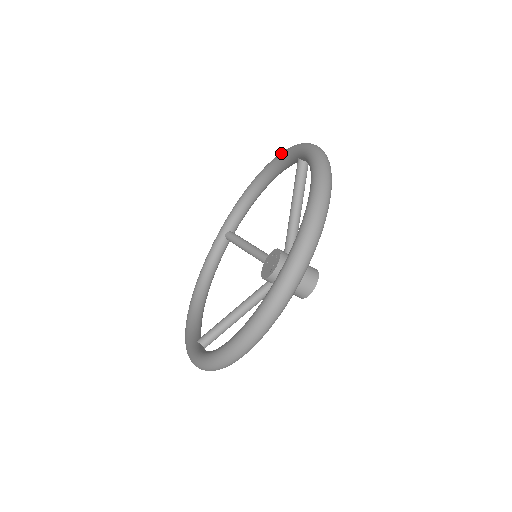
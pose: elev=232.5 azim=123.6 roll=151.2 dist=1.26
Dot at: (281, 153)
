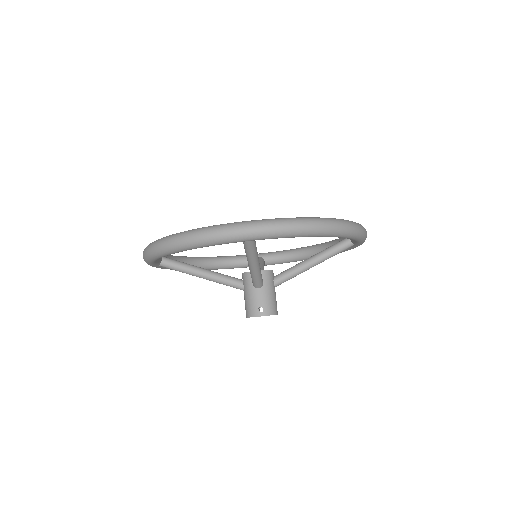
Dot at: (230, 256)
